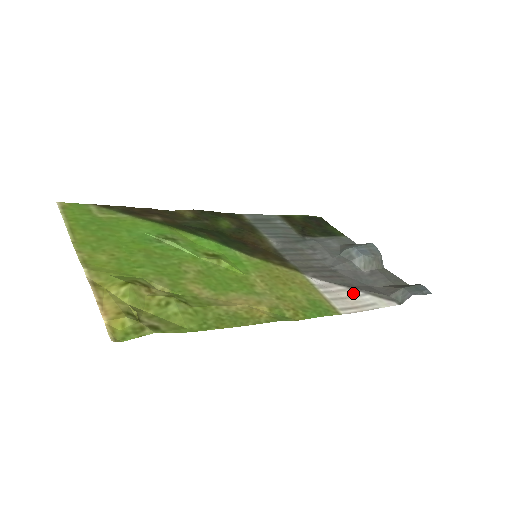
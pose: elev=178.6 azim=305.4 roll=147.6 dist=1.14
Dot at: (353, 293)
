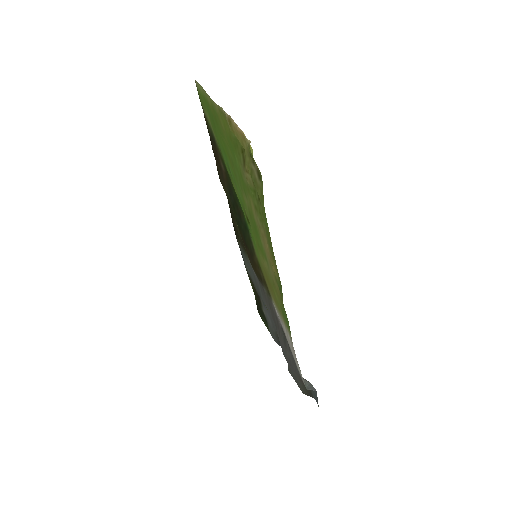
Dot at: occluded
